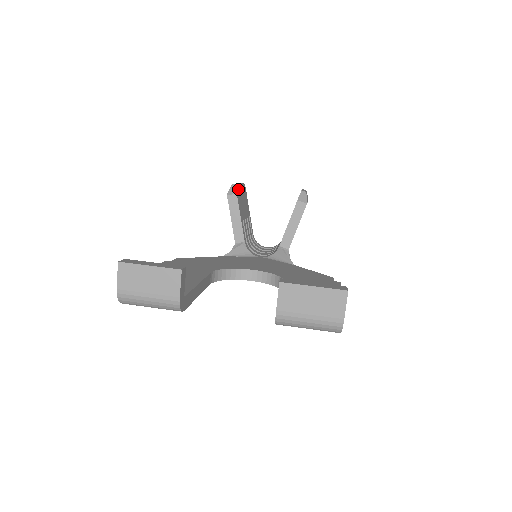
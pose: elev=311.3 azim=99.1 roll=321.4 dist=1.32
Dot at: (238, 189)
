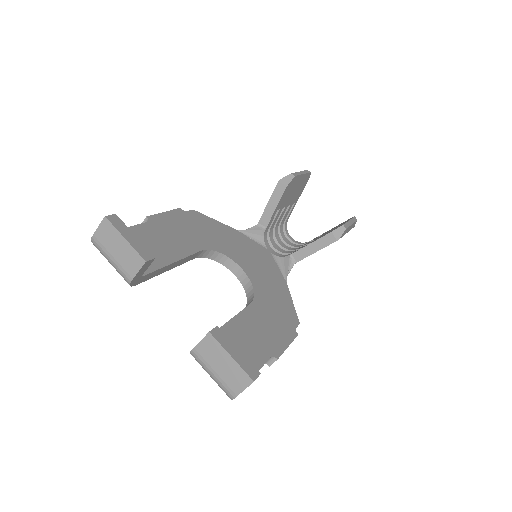
Dot at: (294, 181)
